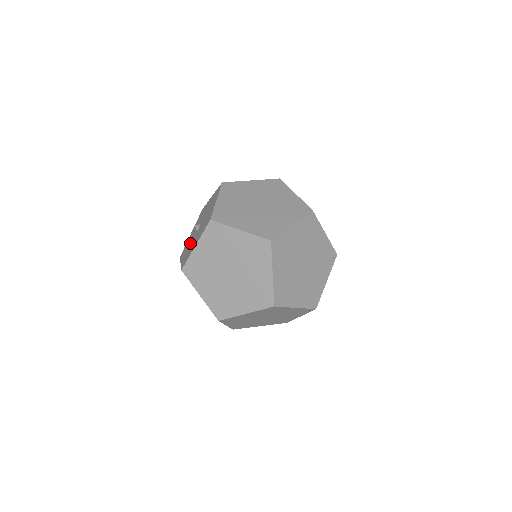
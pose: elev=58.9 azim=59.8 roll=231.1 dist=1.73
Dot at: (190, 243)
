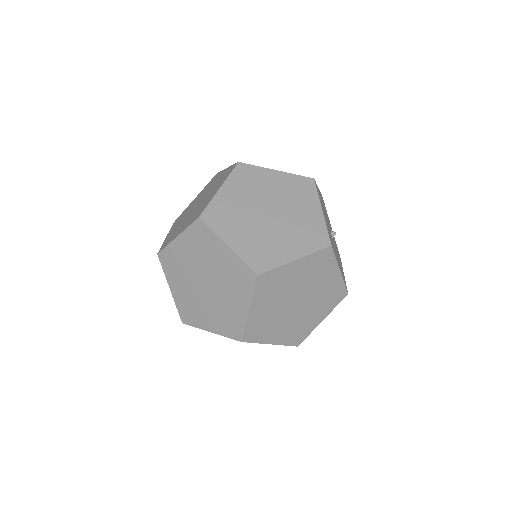
Dot at: occluded
